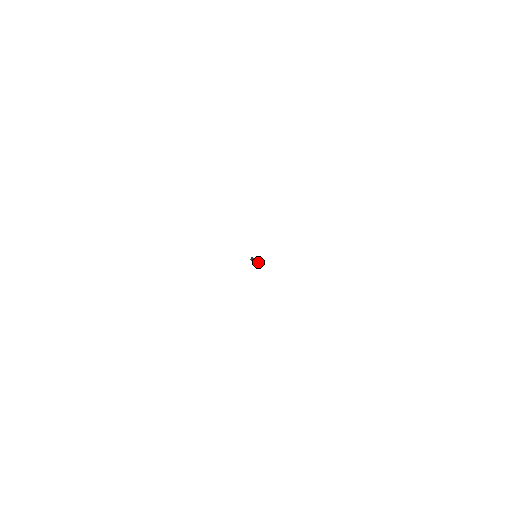
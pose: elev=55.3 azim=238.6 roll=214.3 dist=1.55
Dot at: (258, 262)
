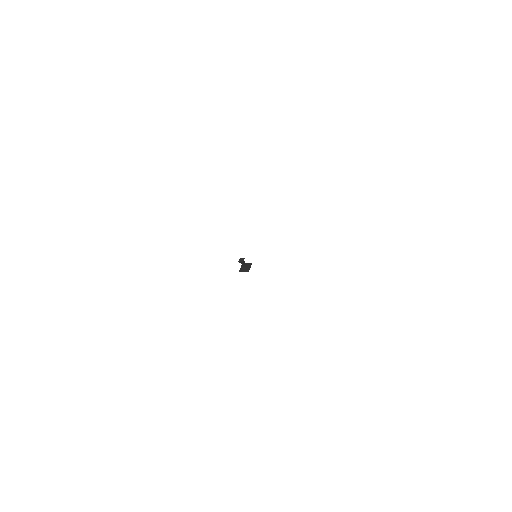
Dot at: (248, 267)
